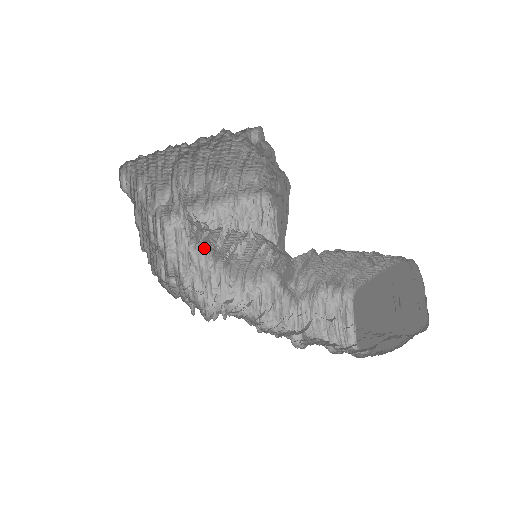
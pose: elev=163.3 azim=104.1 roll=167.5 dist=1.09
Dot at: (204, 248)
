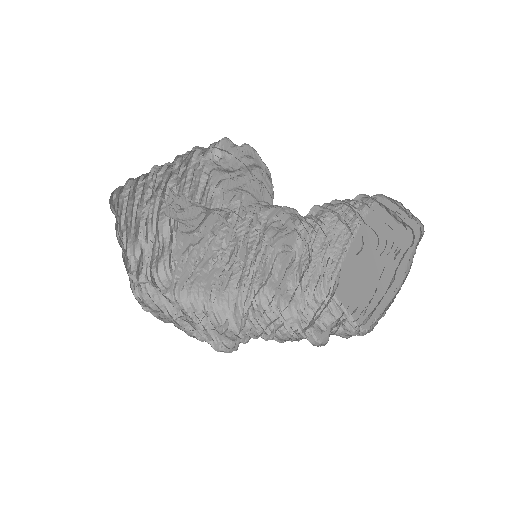
Dot at: (190, 292)
